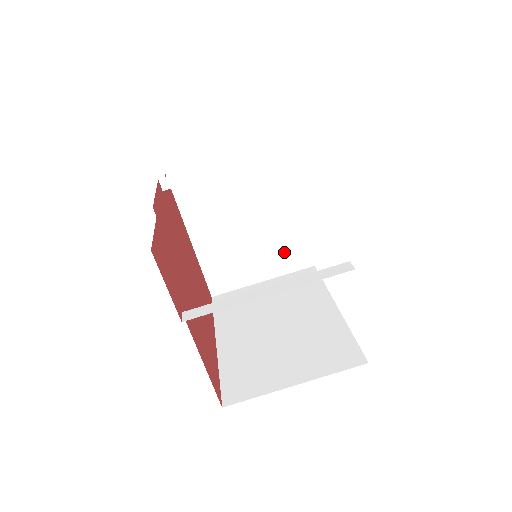
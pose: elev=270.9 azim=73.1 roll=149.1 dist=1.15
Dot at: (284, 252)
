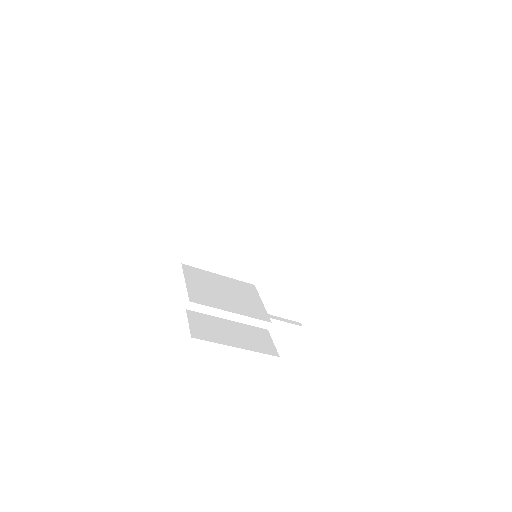
Dot at: occluded
